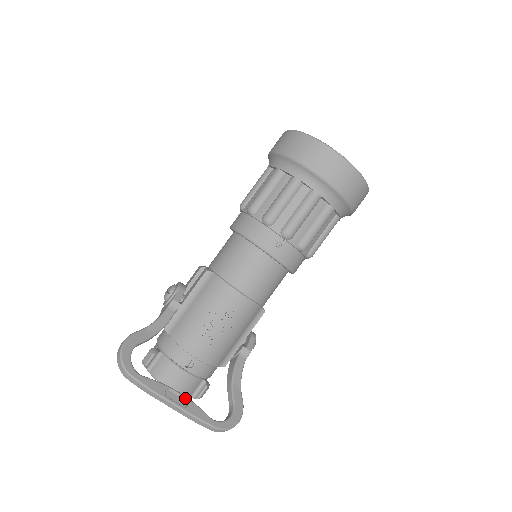
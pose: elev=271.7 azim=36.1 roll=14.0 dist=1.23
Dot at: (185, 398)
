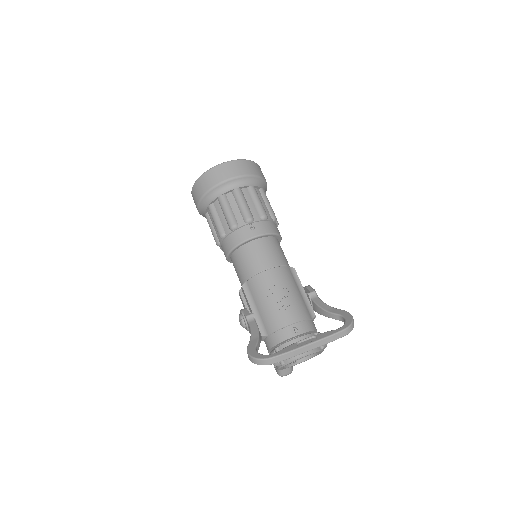
Dot at: (311, 337)
